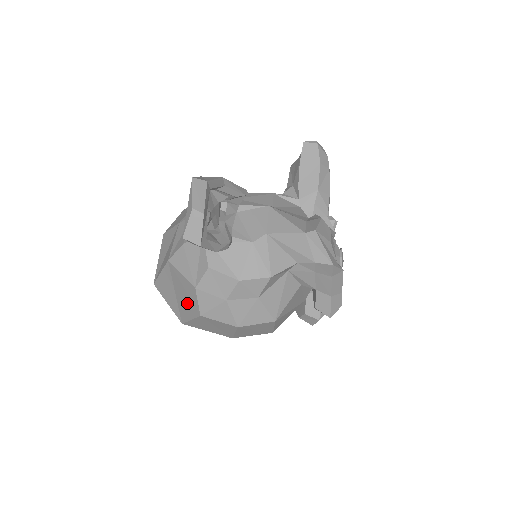
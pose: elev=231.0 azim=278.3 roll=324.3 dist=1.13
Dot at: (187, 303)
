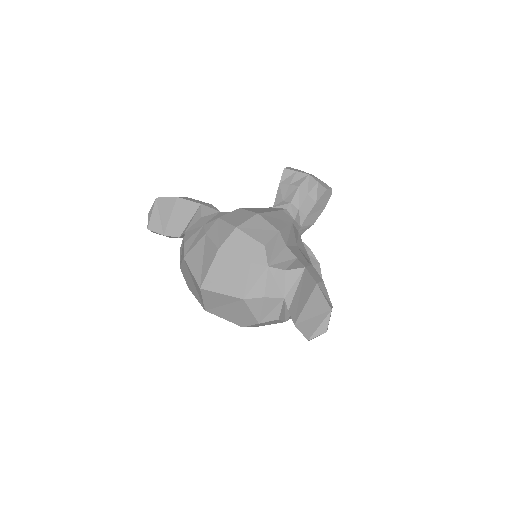
Dot at: (234, 316)
